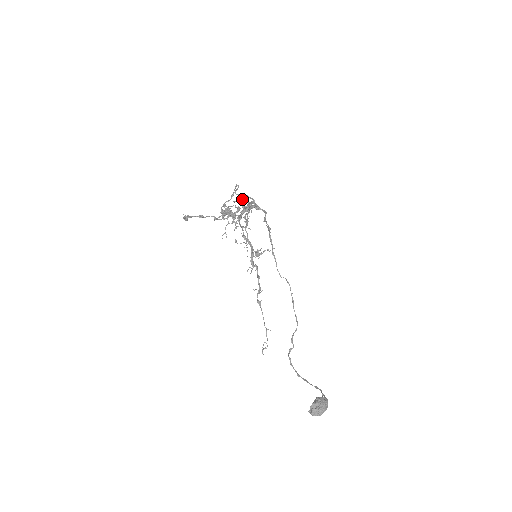
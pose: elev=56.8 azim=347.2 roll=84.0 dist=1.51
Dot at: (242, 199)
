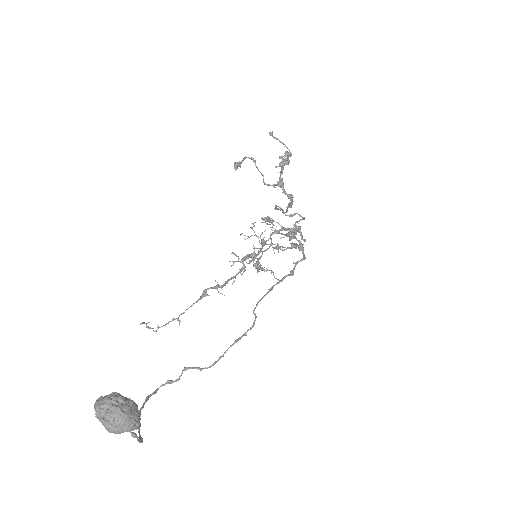
Dot at: occluded
